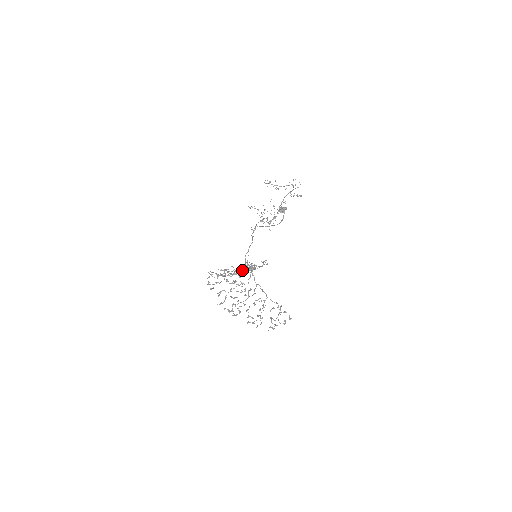
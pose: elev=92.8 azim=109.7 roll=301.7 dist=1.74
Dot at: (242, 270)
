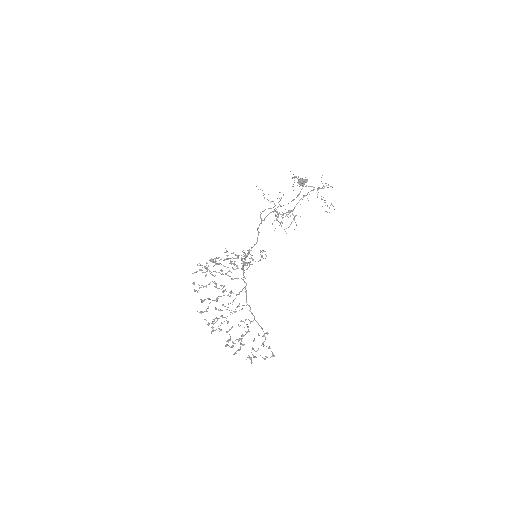
Dot at: (236, 268)
